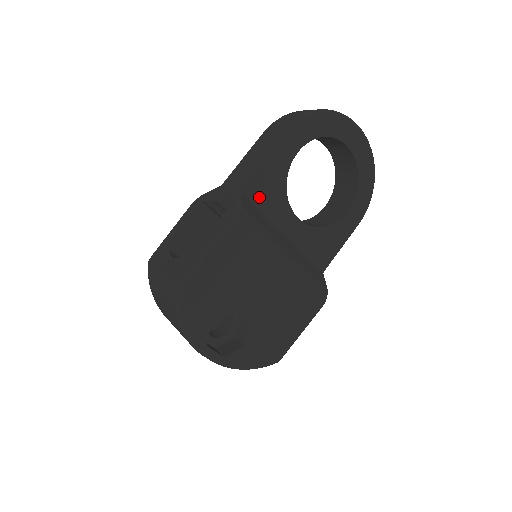
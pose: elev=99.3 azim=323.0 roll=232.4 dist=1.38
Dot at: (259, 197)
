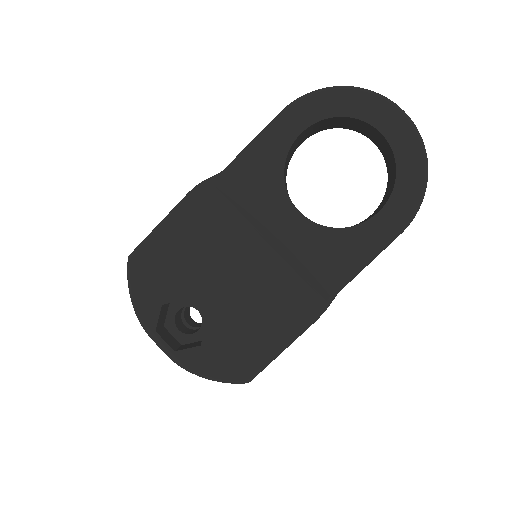
Dot at: (248, 182)
